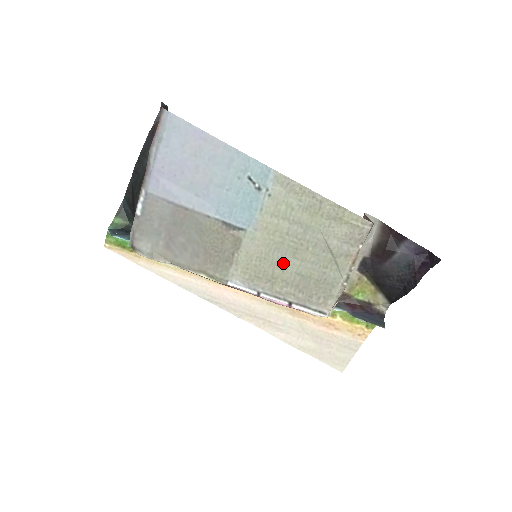
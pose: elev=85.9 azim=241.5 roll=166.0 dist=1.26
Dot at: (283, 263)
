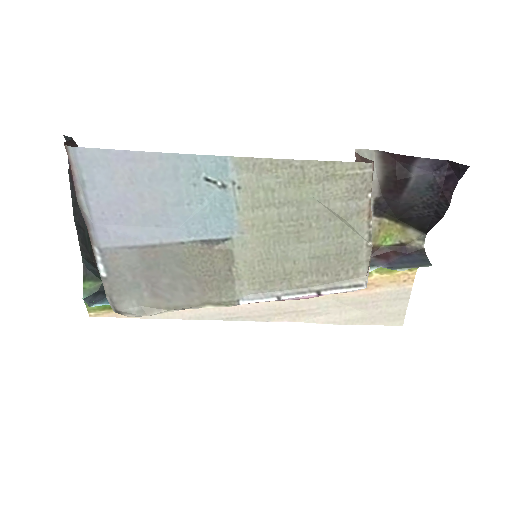
Dot at: (290, 254)
